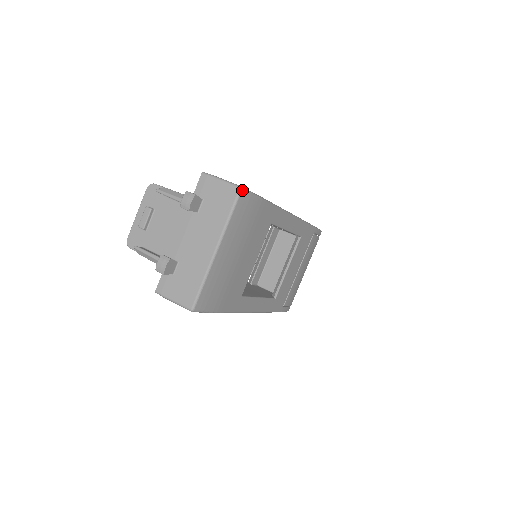
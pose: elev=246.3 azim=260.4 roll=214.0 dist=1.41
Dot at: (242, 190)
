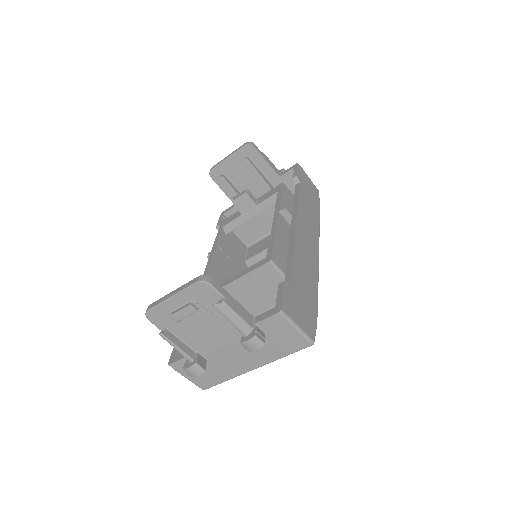
Dot at: (312, 344)
